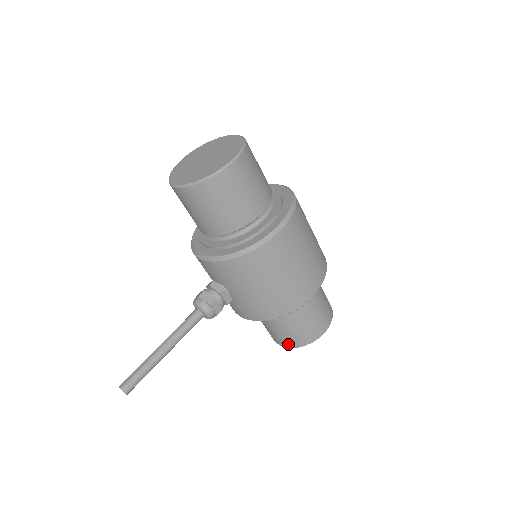
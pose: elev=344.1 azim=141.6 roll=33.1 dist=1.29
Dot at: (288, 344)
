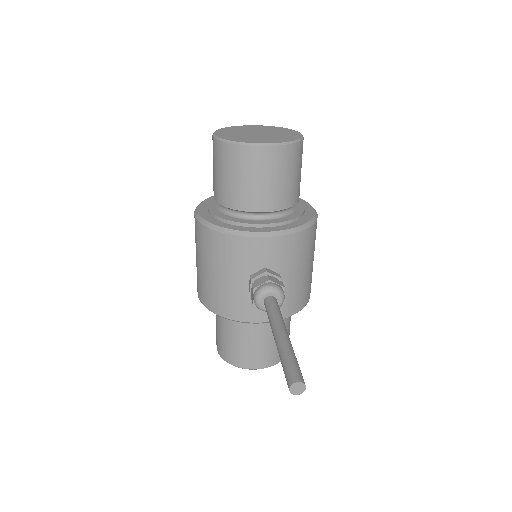
Dot at: (272, 360)
